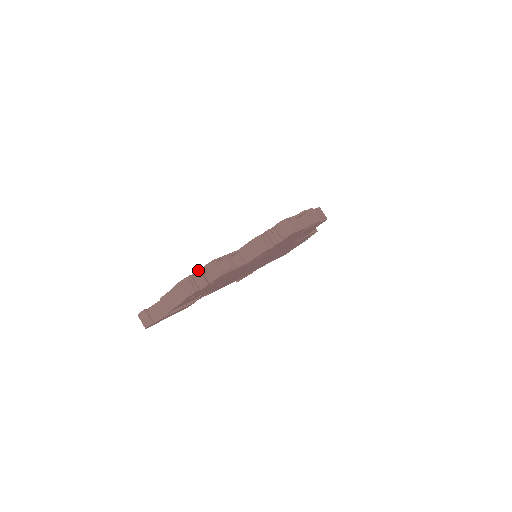
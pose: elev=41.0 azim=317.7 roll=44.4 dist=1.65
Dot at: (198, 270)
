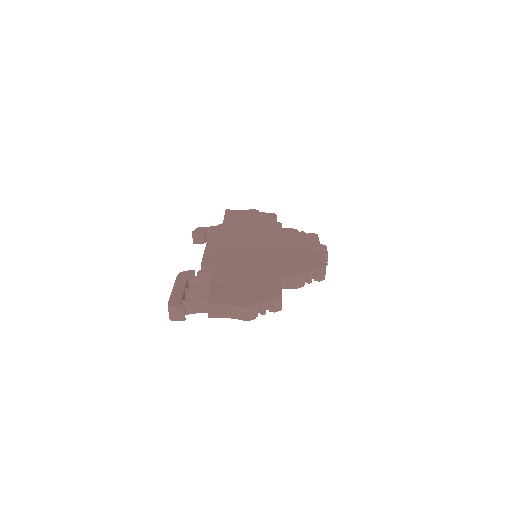
Dot at: occluded
